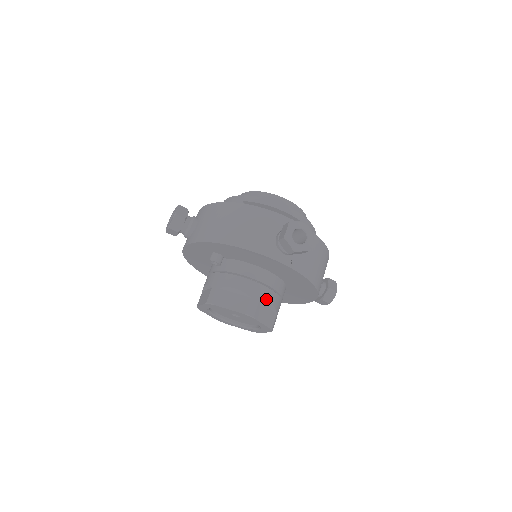
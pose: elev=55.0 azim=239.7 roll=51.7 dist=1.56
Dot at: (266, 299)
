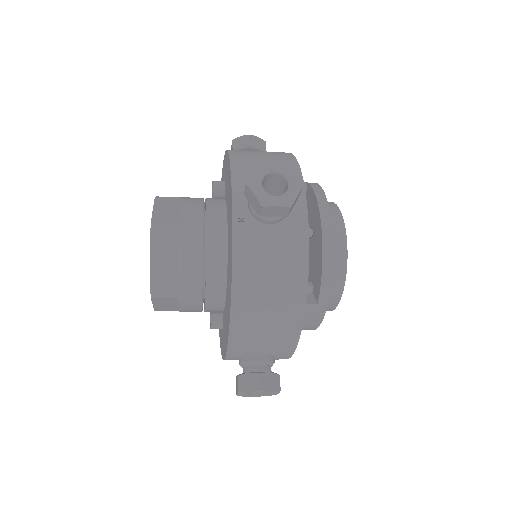
Dot at: (186, 247)
